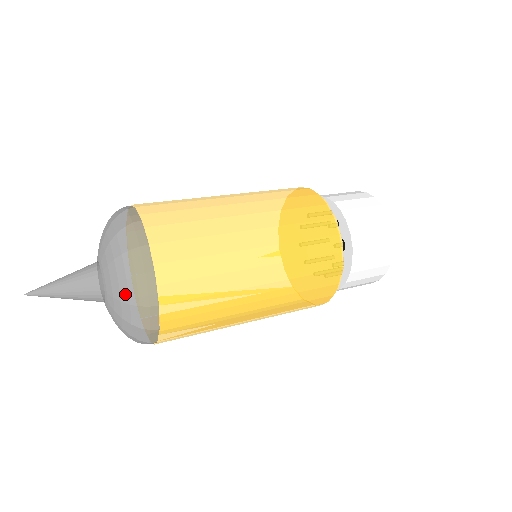
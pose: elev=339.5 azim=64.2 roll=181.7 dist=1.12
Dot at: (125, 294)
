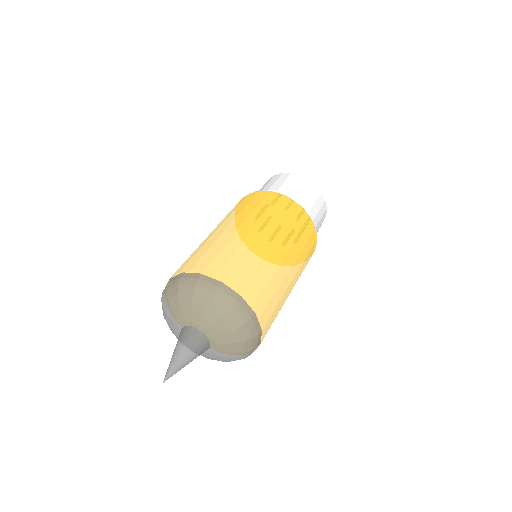
Dot at: (218, 311)
